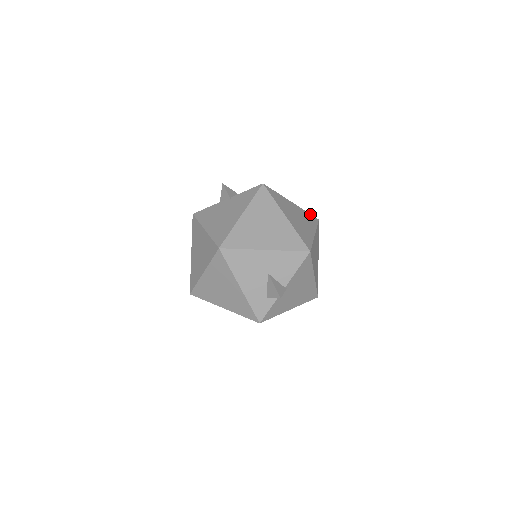
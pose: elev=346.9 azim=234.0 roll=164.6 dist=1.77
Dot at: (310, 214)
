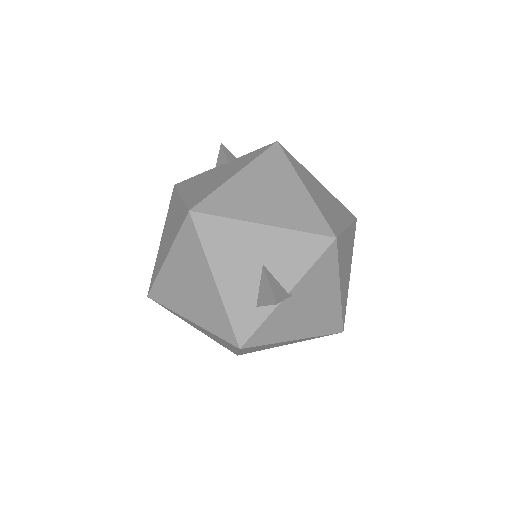
Dot at: (344, 206)
